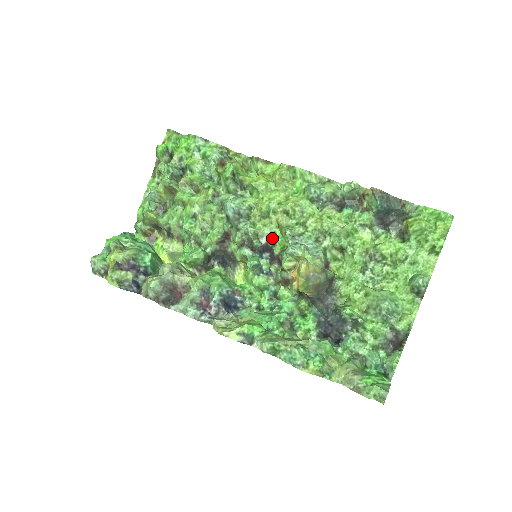
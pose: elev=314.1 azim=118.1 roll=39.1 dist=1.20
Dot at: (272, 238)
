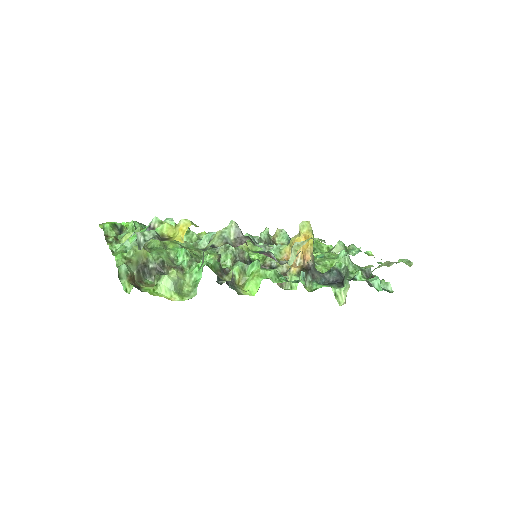
Dot at: (249, 257)
